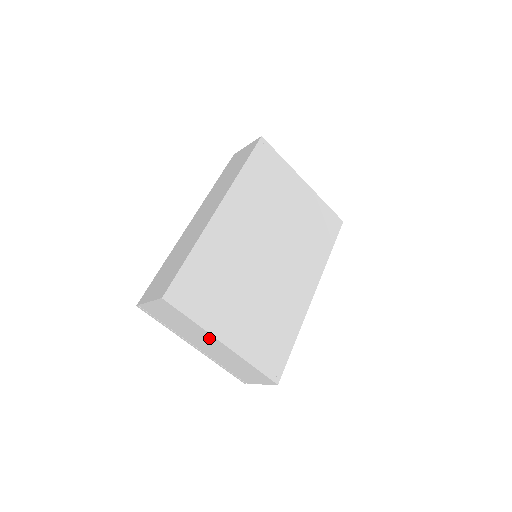
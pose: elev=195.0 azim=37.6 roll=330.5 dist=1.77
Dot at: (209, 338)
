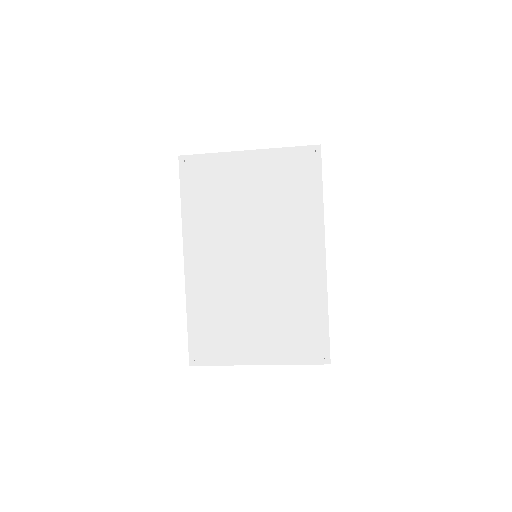
Dot at: occluded
